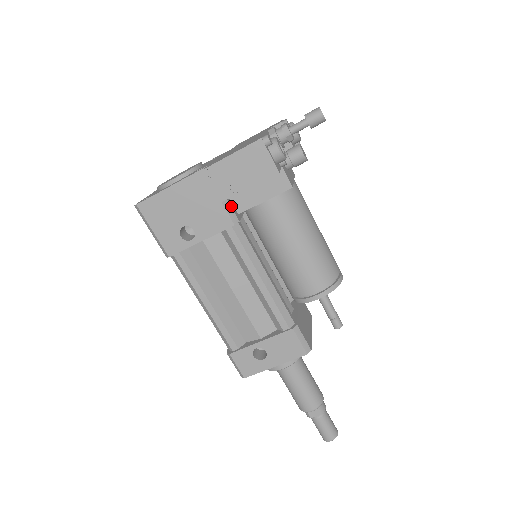
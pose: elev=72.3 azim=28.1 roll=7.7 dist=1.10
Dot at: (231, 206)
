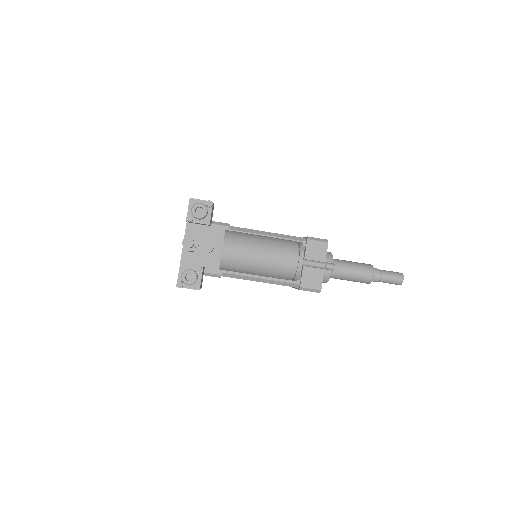
Dot at: (211, 273)
